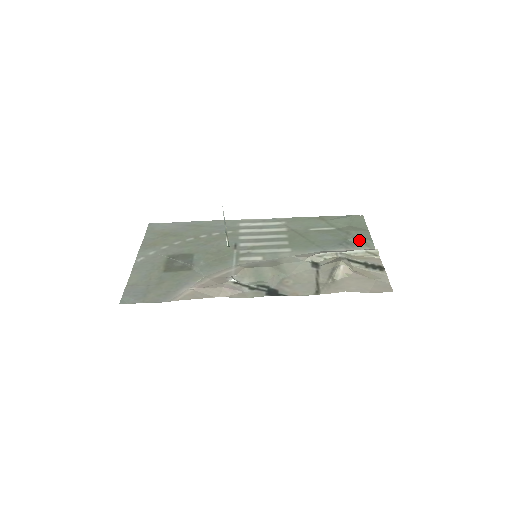
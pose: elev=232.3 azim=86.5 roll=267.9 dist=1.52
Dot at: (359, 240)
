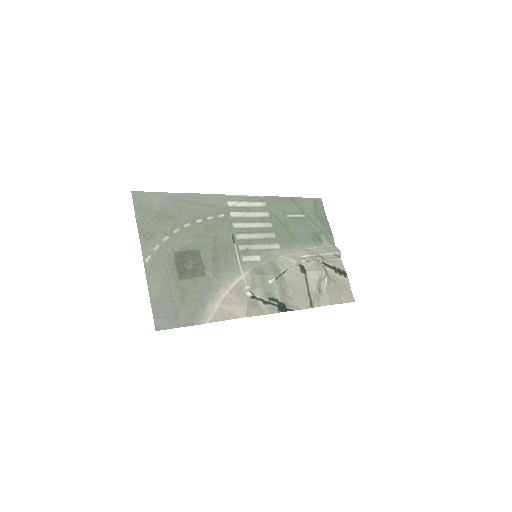
Dot at: (325, 235)
